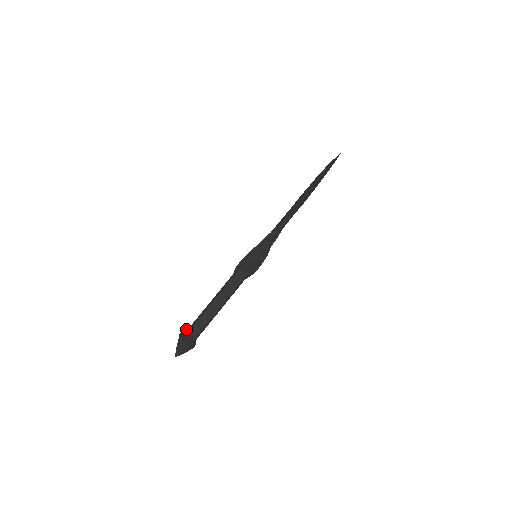
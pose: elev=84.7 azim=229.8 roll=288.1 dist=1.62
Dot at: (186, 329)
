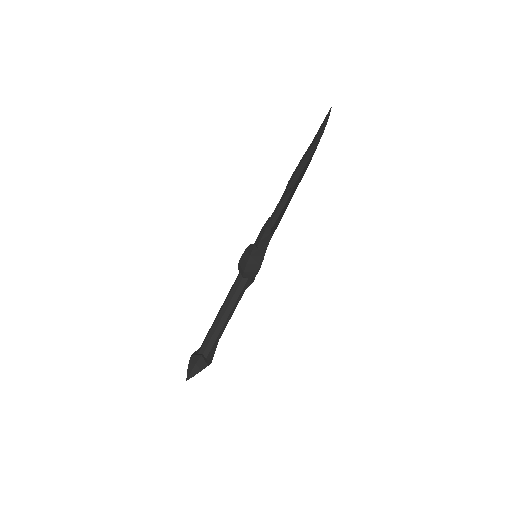
Dot at: occluded
